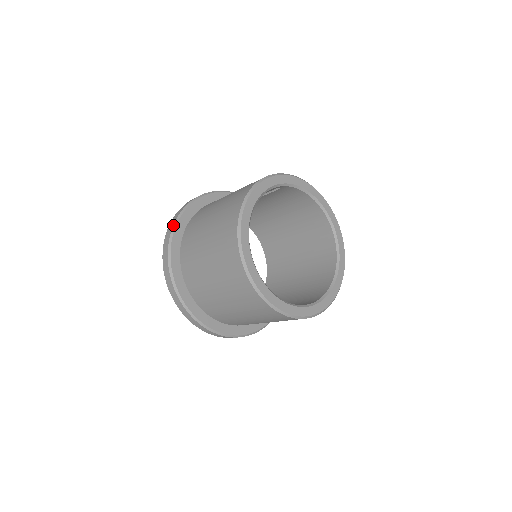
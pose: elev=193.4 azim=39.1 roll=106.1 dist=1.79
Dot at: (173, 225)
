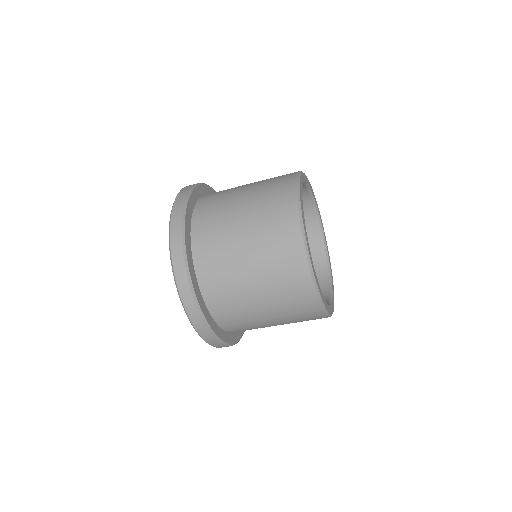
Dot at: (182, 218)
